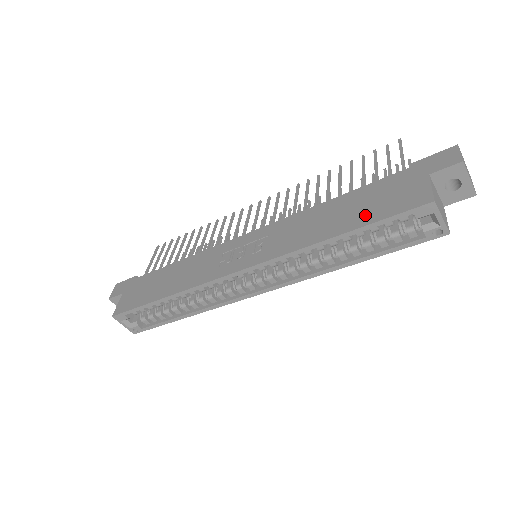
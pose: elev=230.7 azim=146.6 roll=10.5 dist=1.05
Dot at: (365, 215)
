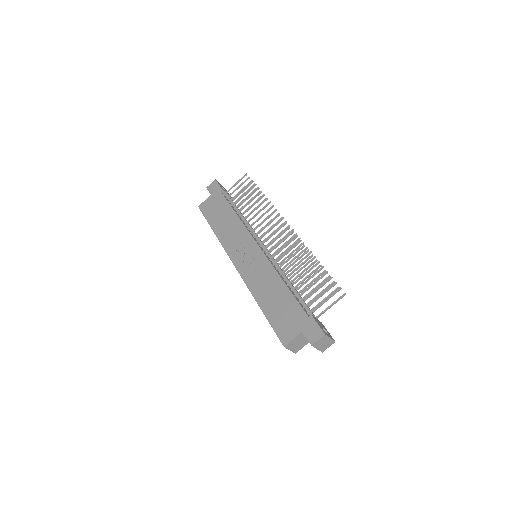
Dot at: (273, 314)
